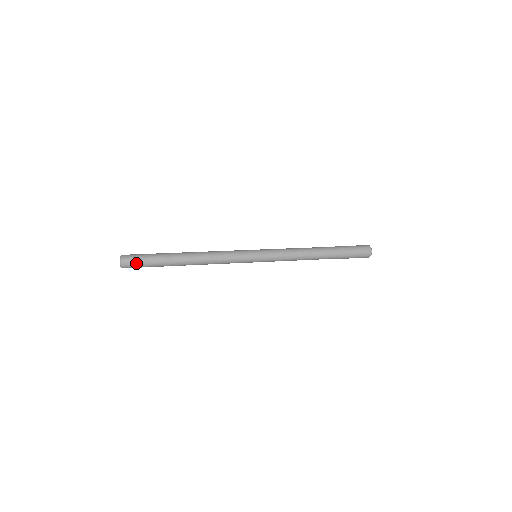
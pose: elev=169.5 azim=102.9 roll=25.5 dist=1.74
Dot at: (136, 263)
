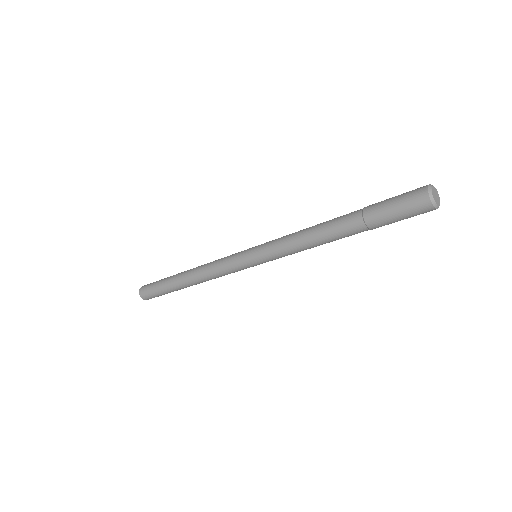
Dot at: (151, 295)
